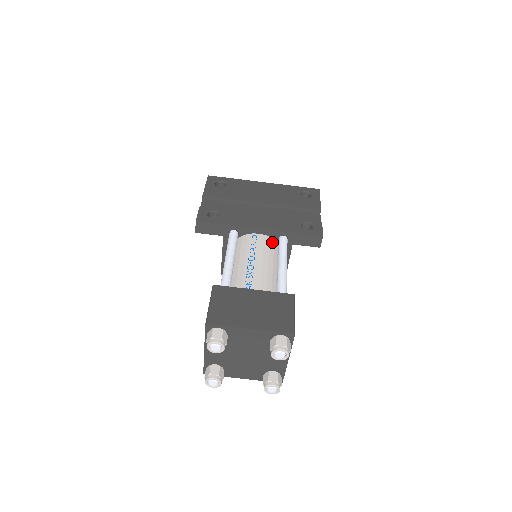
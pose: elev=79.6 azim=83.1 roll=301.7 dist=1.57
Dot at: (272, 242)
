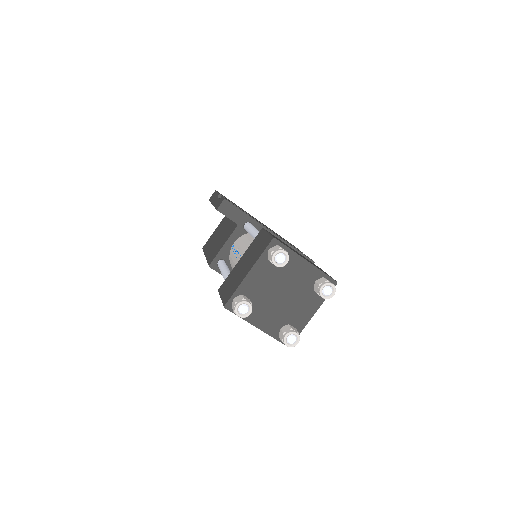
Dot at: occluded
